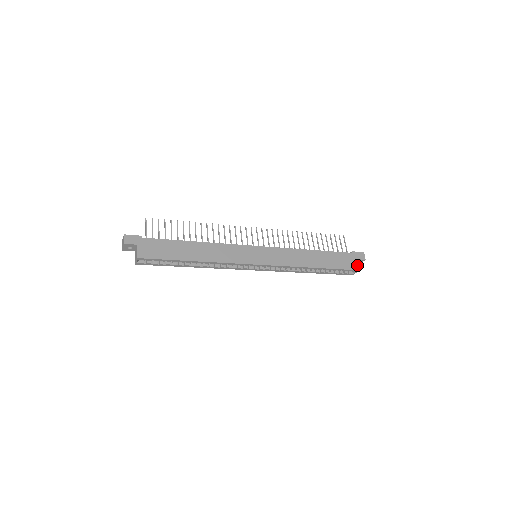
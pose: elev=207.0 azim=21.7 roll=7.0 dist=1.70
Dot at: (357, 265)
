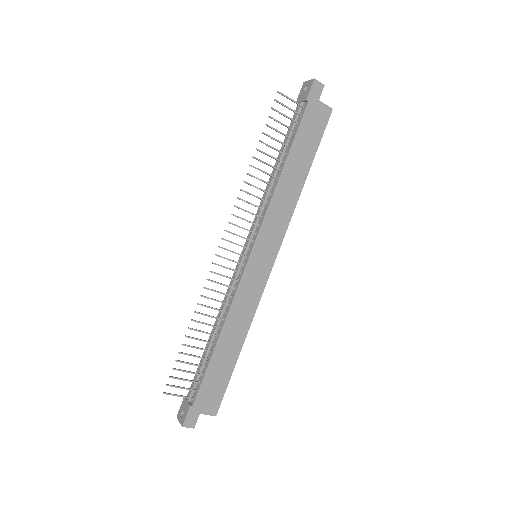
Dot at: (326, 108)
